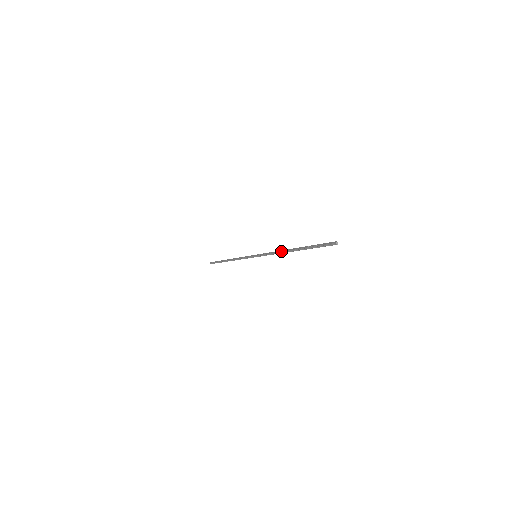
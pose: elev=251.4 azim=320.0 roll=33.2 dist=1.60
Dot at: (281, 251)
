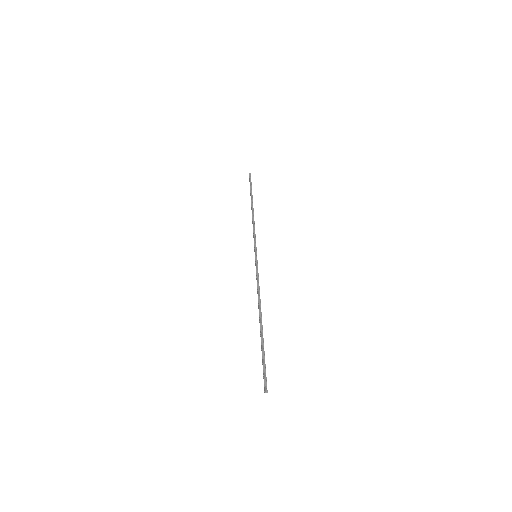
Dot at: occluded
